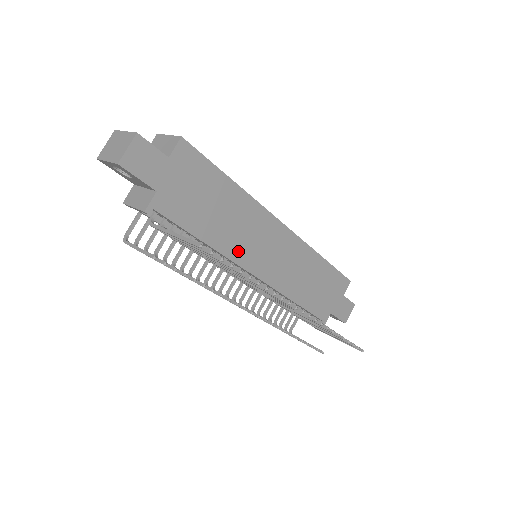
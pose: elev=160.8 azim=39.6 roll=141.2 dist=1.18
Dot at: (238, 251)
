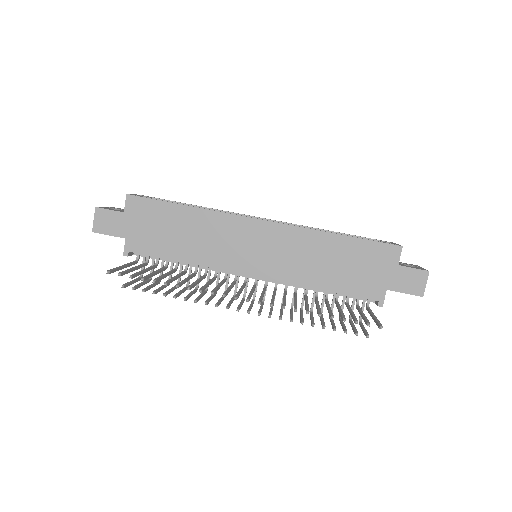
Dot at: (219, 259)
